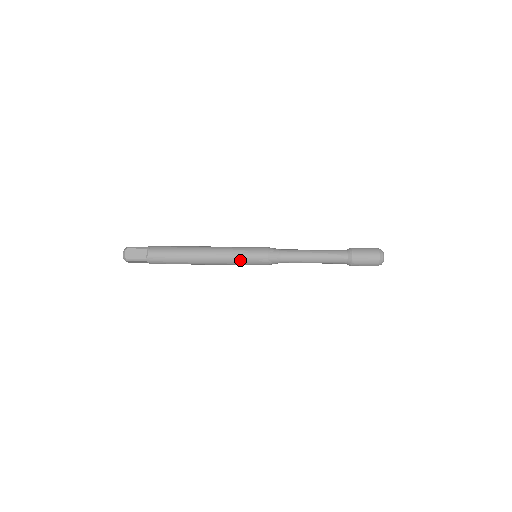
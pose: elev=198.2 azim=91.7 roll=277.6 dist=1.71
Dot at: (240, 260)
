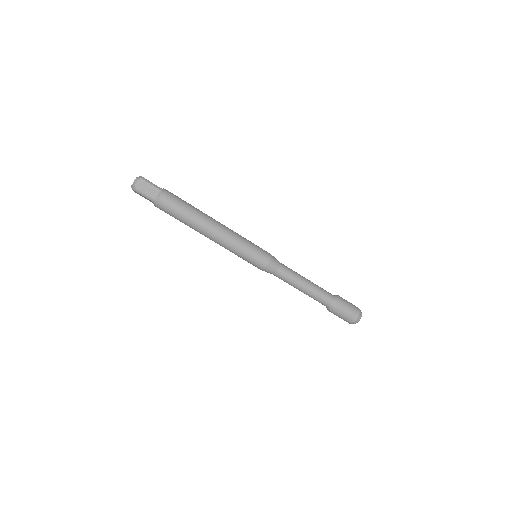
Dot at: (241, 253)
